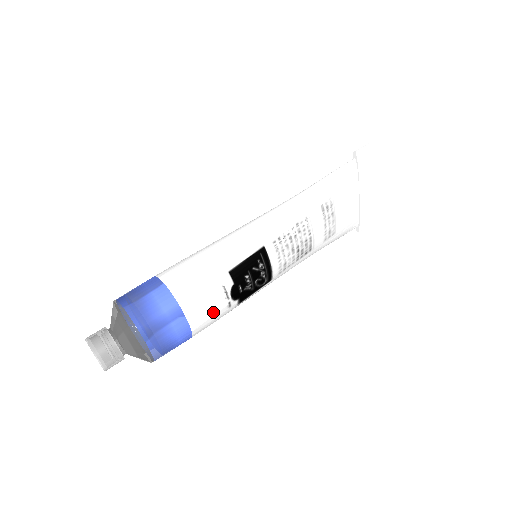
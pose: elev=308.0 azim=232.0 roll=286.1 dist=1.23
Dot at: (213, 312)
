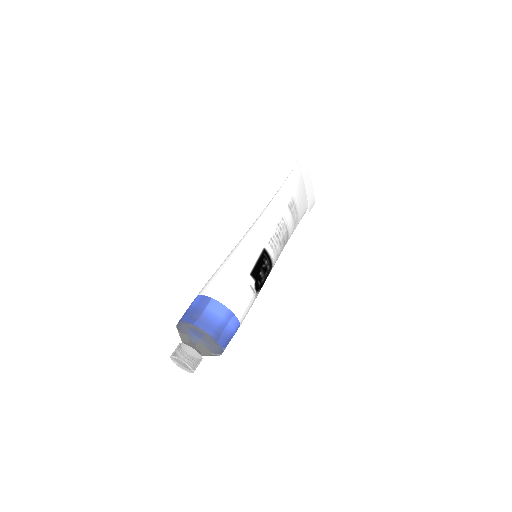
Dot at: (249, 306)
